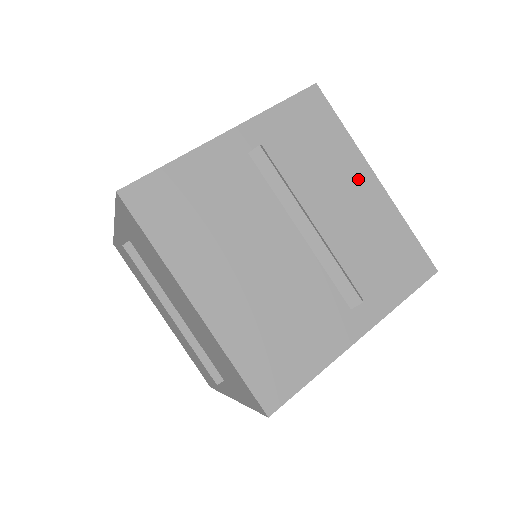
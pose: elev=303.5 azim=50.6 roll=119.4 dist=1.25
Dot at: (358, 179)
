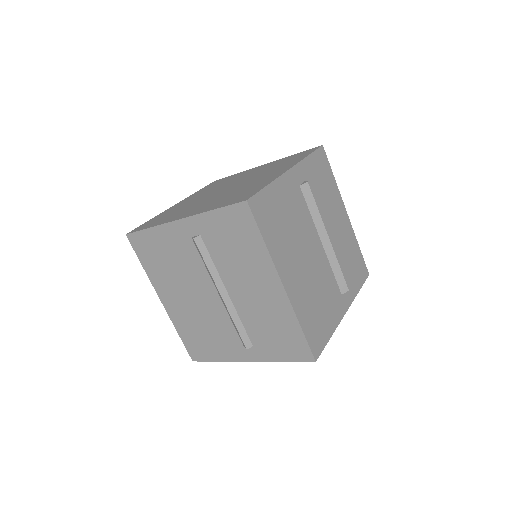
Dot at: (340, 212)
